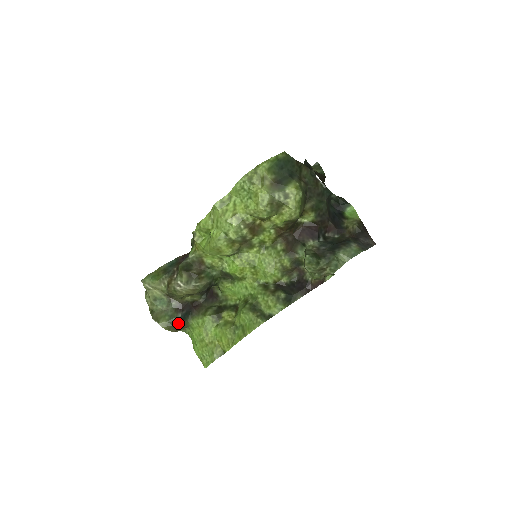
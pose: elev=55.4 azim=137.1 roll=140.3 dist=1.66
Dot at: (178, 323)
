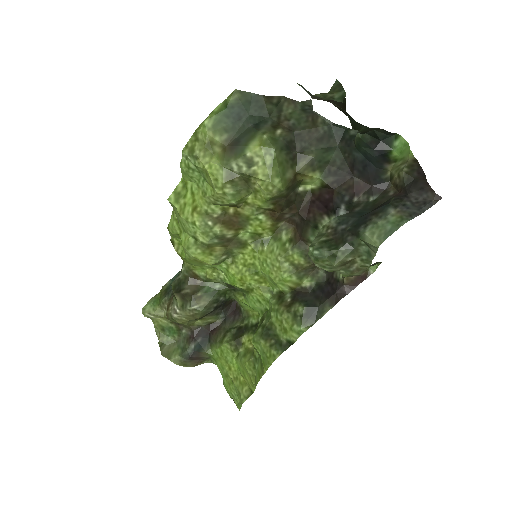
Dot at: (192, 357)
